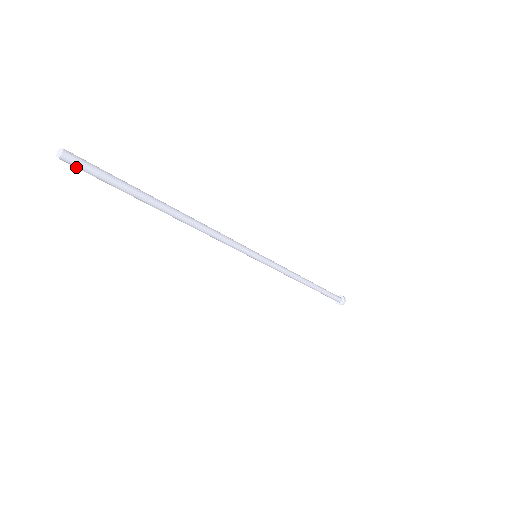
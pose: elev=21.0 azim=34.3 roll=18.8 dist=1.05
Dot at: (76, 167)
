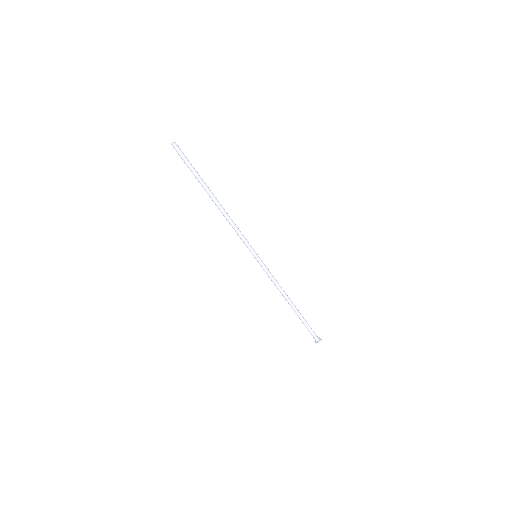
Dot at: (177, 152)
